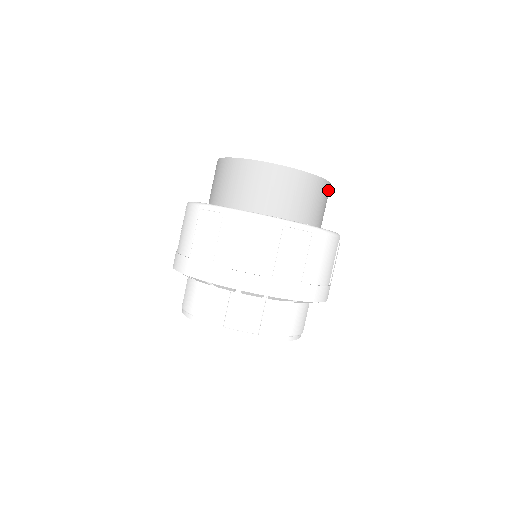
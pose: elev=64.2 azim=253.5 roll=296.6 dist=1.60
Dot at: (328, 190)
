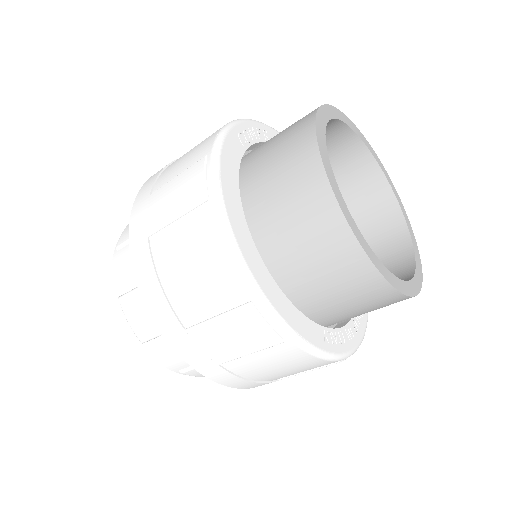
Dot at: occluded
